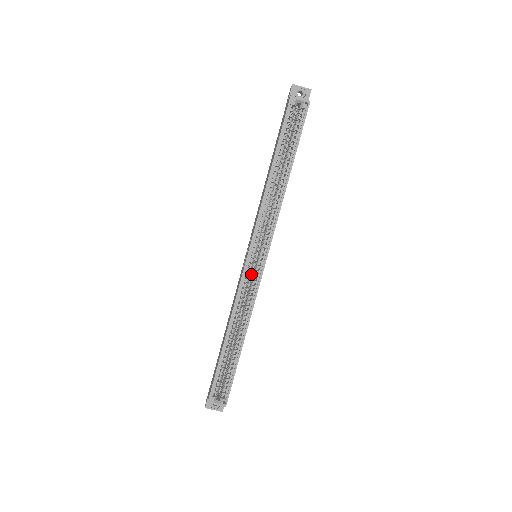
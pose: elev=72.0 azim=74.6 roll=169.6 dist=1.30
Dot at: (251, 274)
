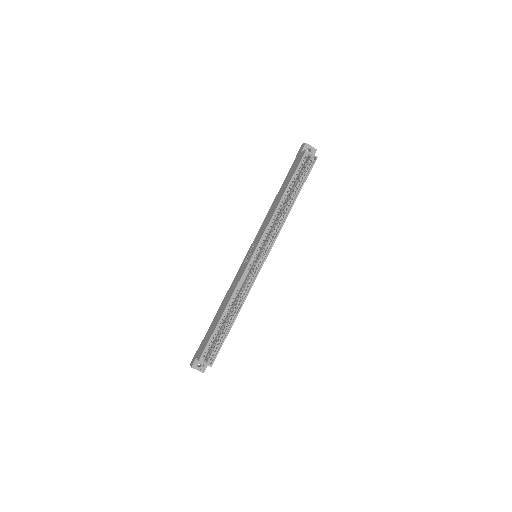
Dot at: occluded
